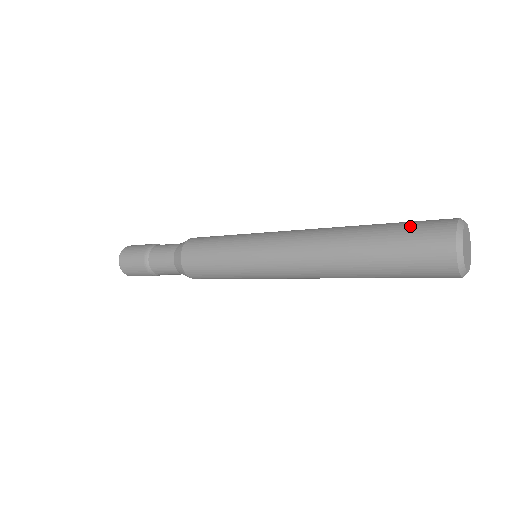
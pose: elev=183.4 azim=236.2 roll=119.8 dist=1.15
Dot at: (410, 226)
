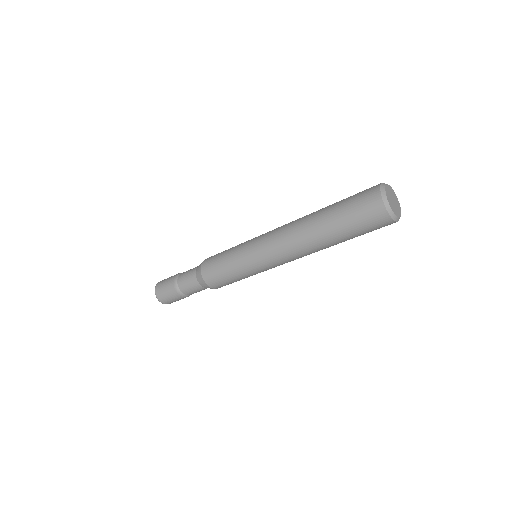
Dot at: occluded
